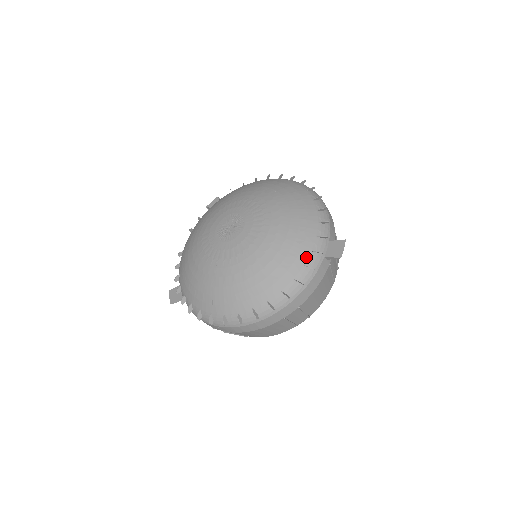
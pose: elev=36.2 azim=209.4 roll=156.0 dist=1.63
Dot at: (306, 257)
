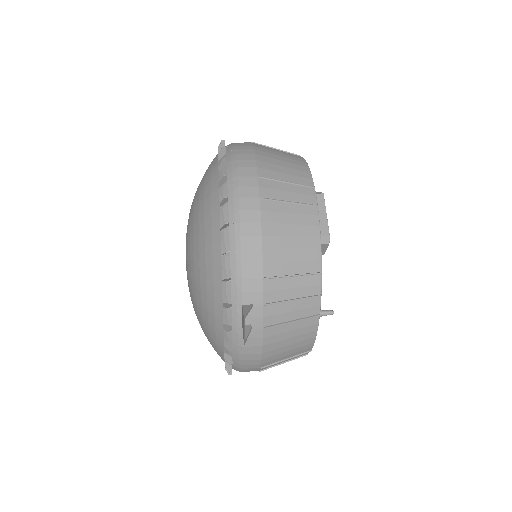
Dot at: (222, 331)
